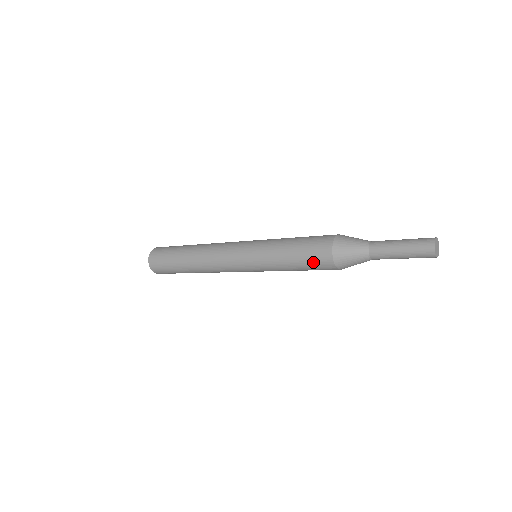
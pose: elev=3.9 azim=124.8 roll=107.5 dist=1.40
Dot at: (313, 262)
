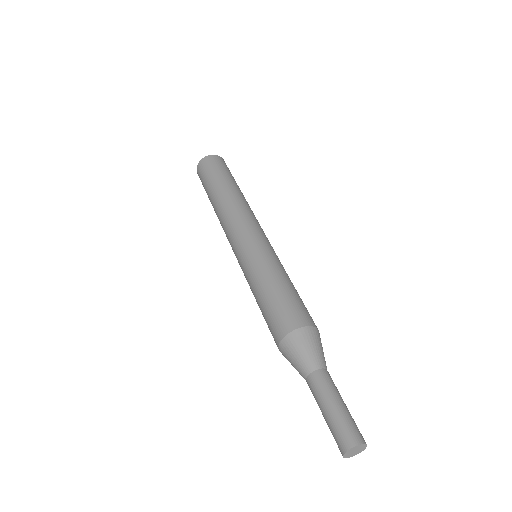
Dot at: (268, 325)
